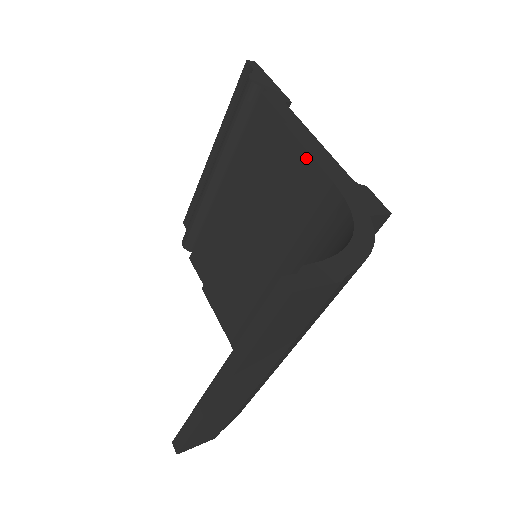
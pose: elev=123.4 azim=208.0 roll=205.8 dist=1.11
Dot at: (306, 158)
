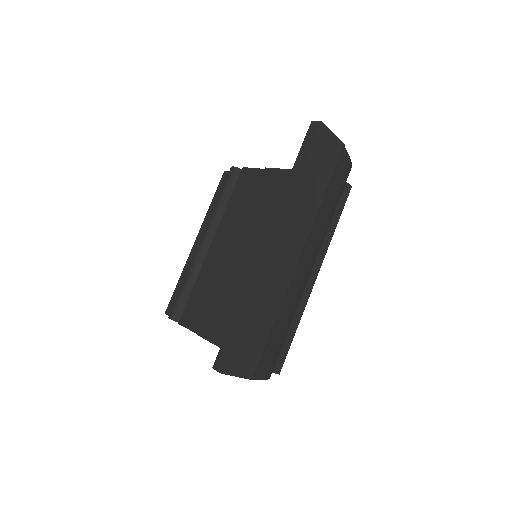
Dot at: (286, 173)
